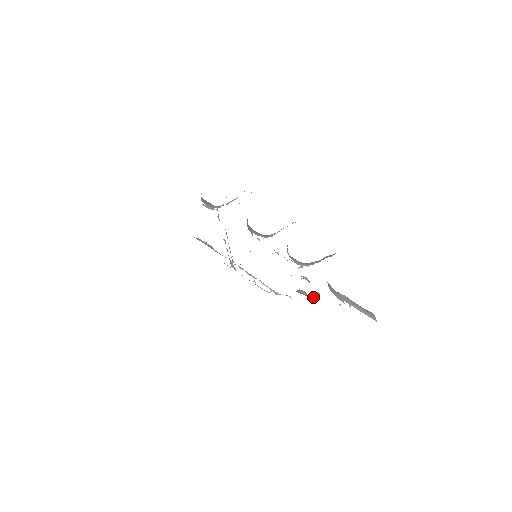
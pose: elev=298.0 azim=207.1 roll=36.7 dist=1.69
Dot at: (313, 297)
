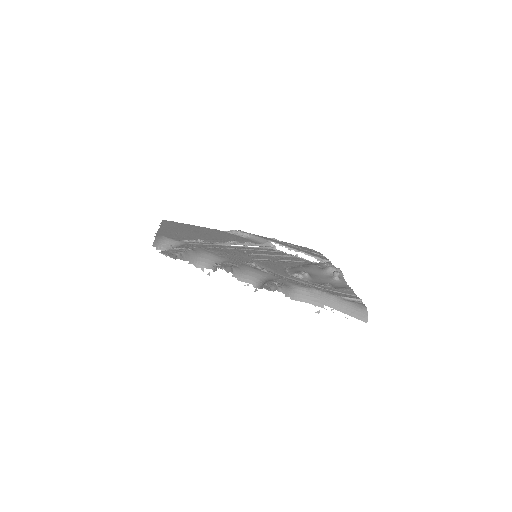
Dot at: (332, 279)
